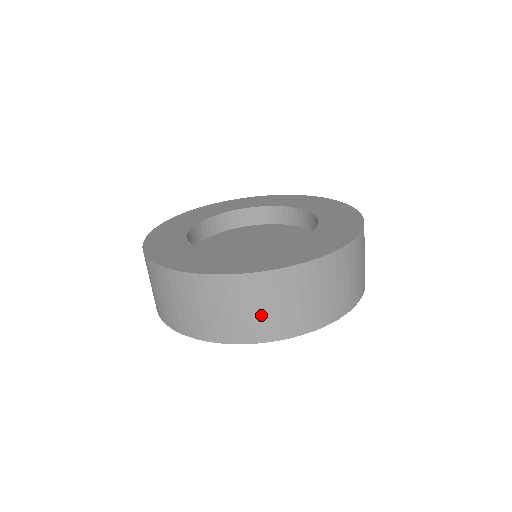
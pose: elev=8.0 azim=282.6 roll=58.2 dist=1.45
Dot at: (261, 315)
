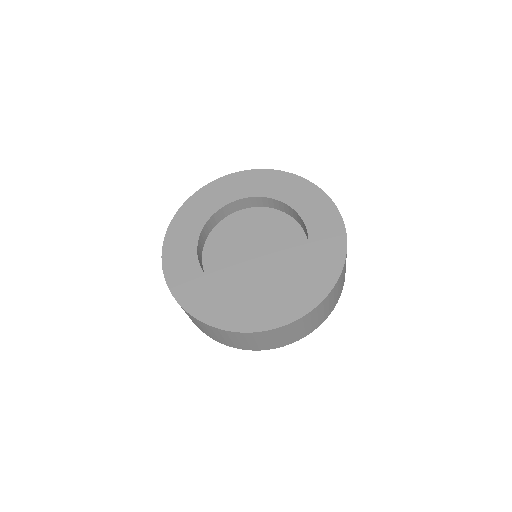
Dot at: (261, 343)
